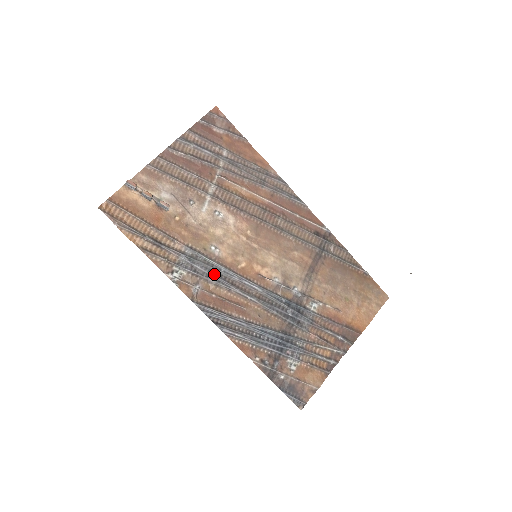
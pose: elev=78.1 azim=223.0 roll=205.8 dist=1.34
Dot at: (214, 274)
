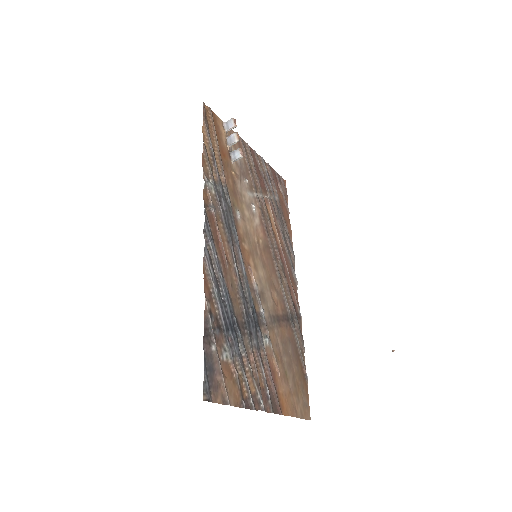
Dot at: (228, 221)
